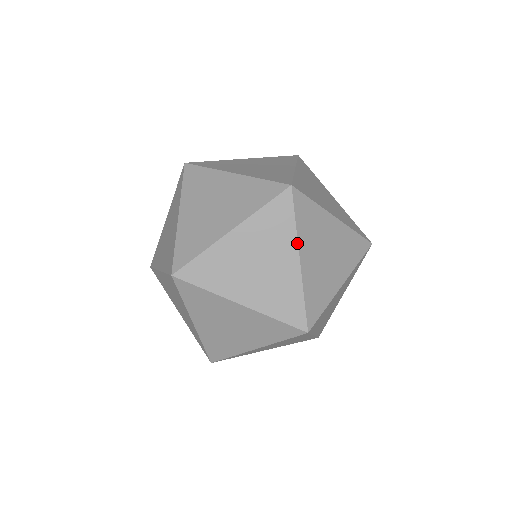
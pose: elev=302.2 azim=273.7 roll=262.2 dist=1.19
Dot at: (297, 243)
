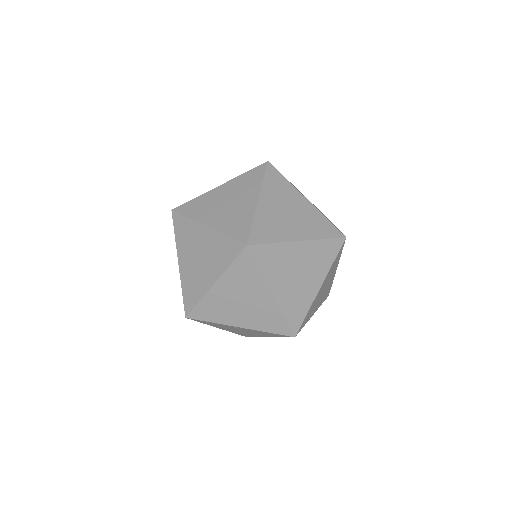
Dot at: (260, 190)
